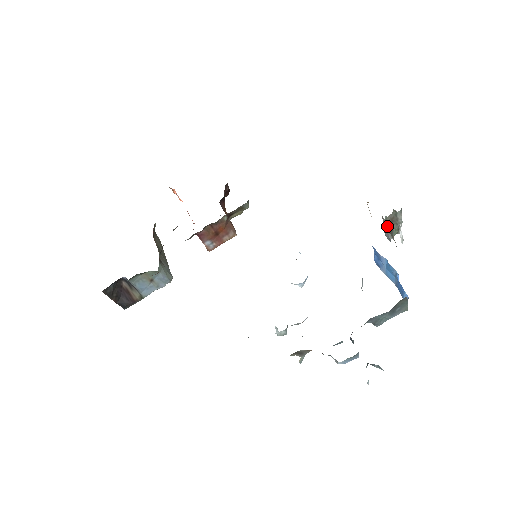
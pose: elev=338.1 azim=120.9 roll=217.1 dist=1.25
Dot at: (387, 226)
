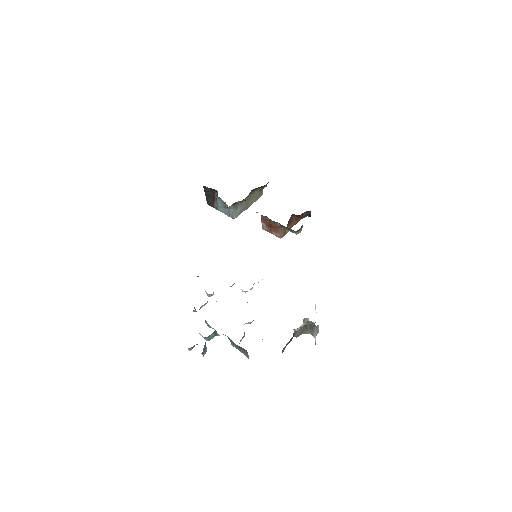
Dot at: (305, 324)
